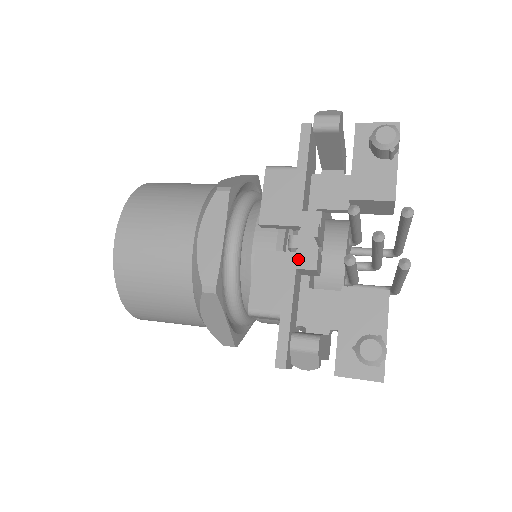
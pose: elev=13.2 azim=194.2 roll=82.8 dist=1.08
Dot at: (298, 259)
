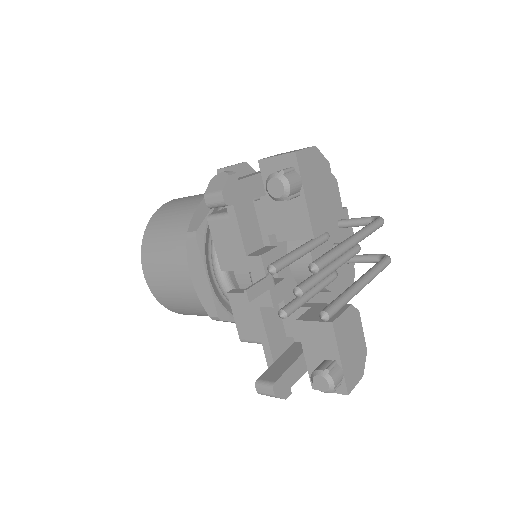
Dot at: (258, 299)
